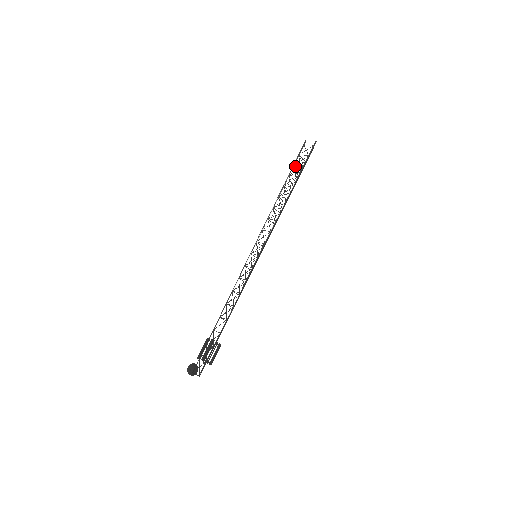
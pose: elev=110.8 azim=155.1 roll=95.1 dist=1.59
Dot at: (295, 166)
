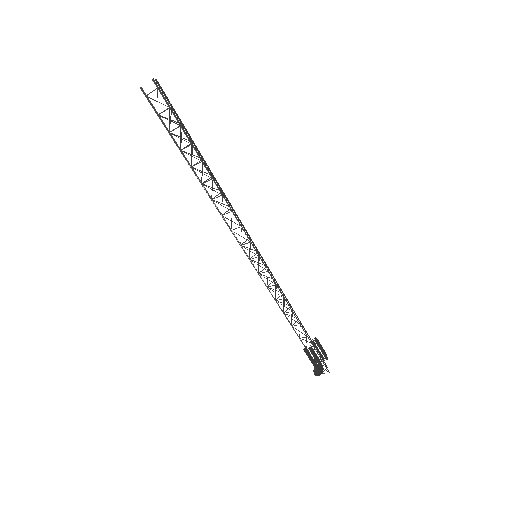
Dot at: (171, 131)
